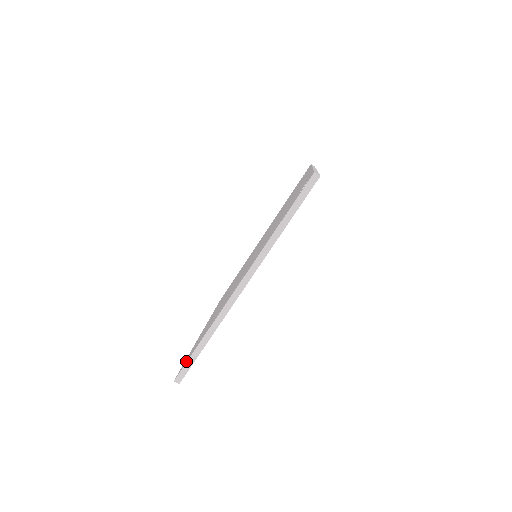
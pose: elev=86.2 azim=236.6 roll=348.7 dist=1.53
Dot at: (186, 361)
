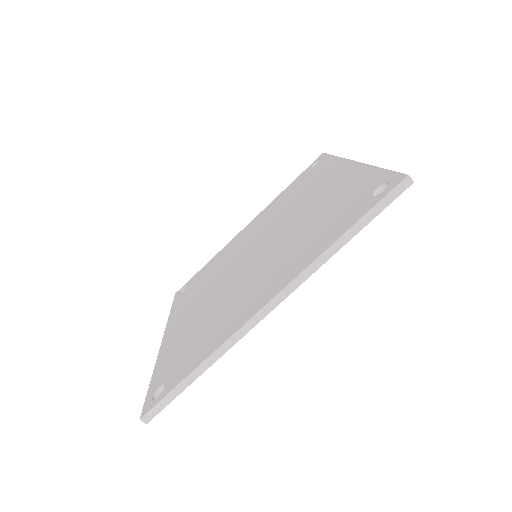
Dot at: (161, 393)
